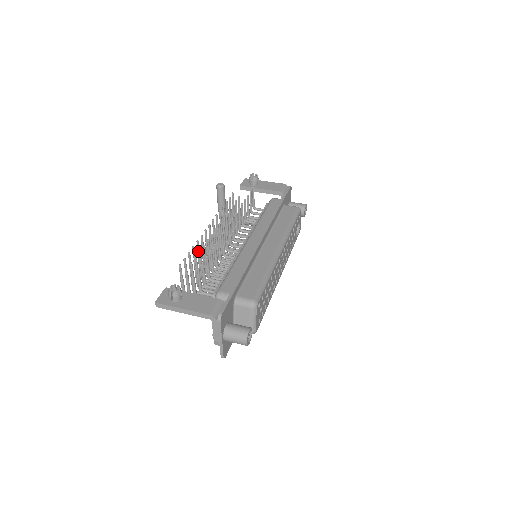
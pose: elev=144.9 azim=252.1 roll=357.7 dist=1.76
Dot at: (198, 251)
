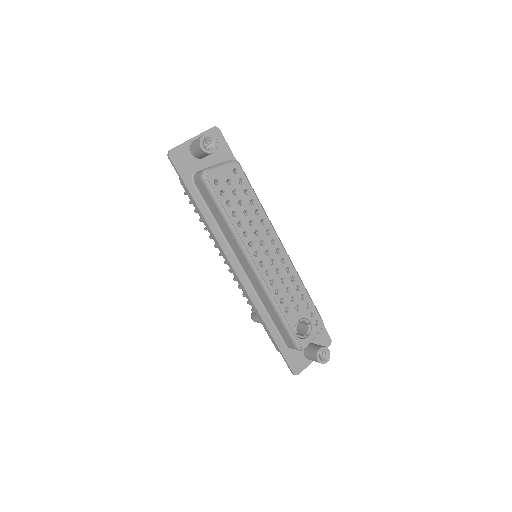
Dot at: occluded
